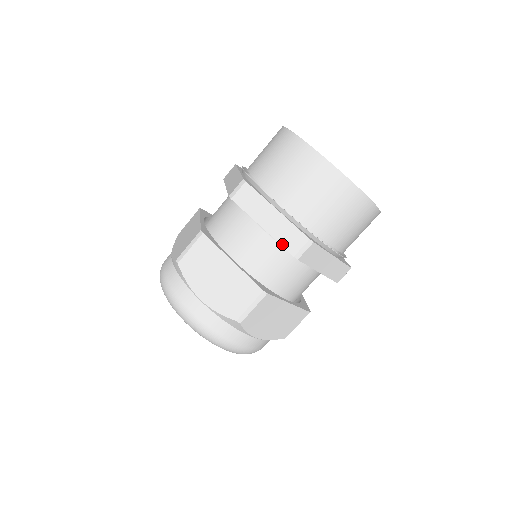
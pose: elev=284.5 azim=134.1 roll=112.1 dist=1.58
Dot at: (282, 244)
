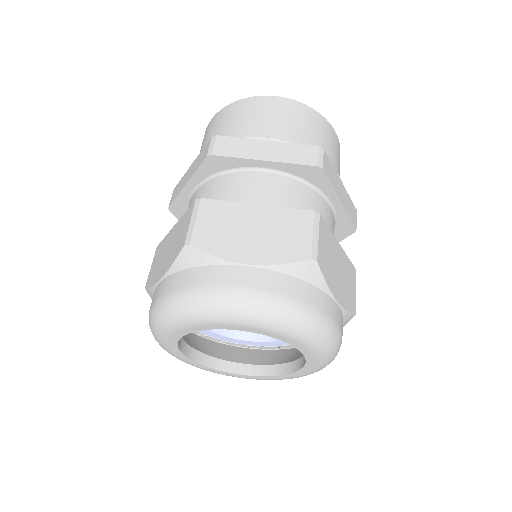
Dot at: (297, 163)
